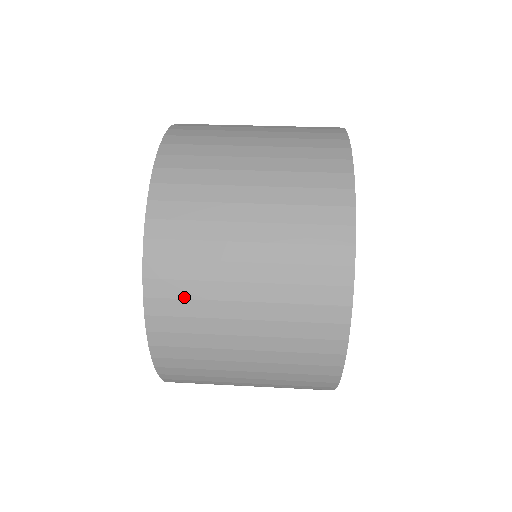
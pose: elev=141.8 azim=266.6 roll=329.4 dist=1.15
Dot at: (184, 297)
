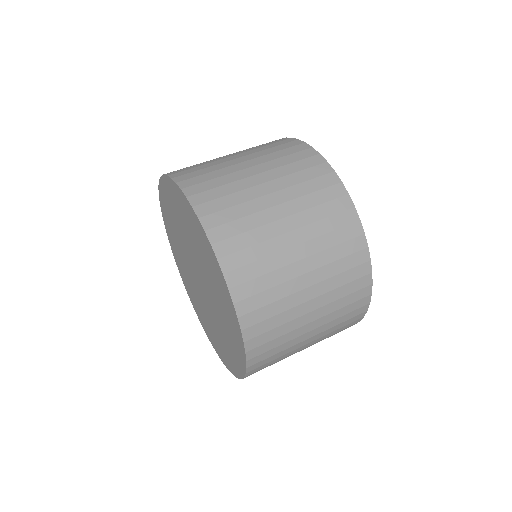
Dot at: (270, 364)
